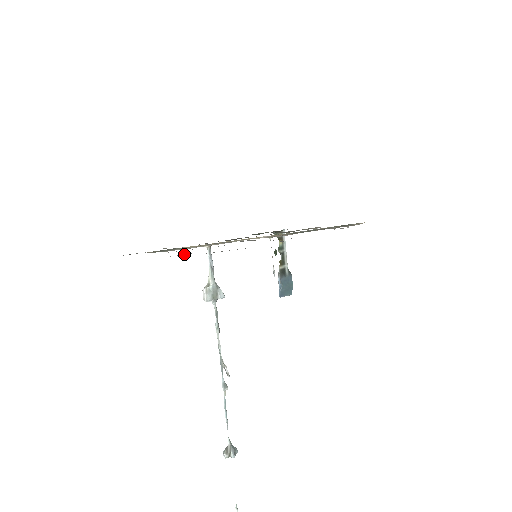
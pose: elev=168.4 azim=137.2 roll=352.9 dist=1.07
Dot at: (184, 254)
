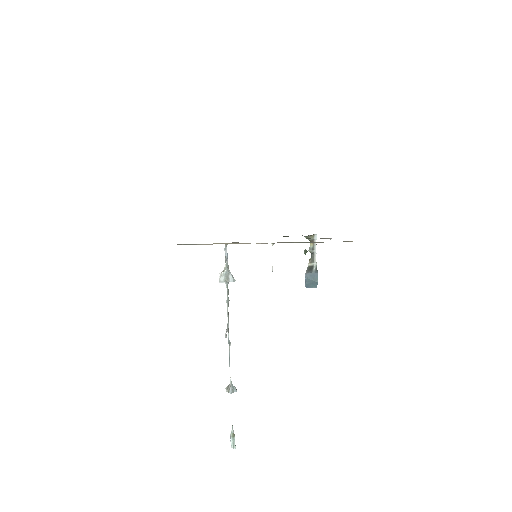
Dot at: occluded
